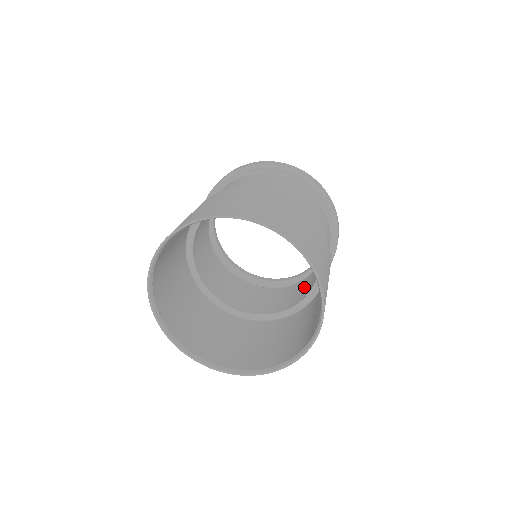
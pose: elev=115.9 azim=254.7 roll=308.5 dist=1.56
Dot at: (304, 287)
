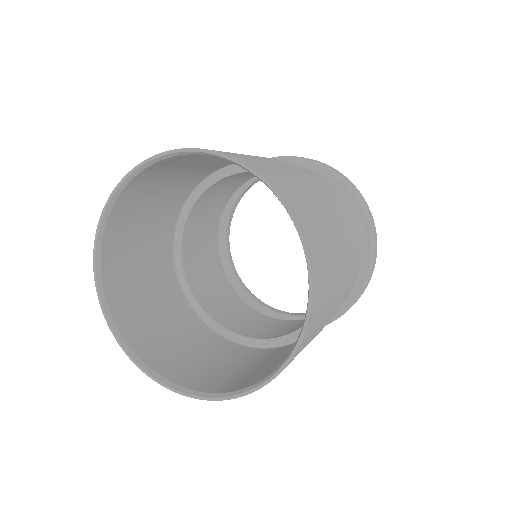
Dot at: occluded
